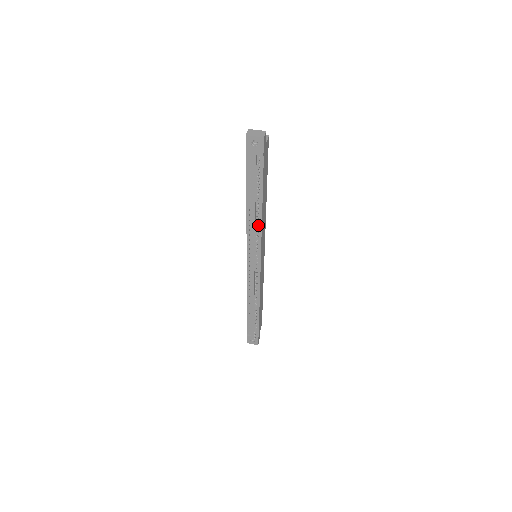
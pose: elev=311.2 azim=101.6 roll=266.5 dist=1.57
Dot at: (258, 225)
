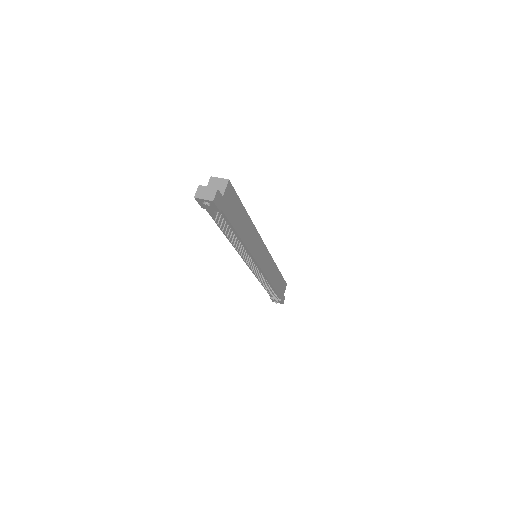
Dot at: (243, 247)
